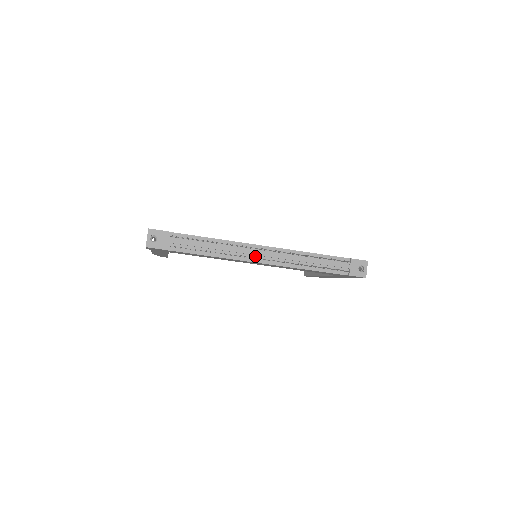
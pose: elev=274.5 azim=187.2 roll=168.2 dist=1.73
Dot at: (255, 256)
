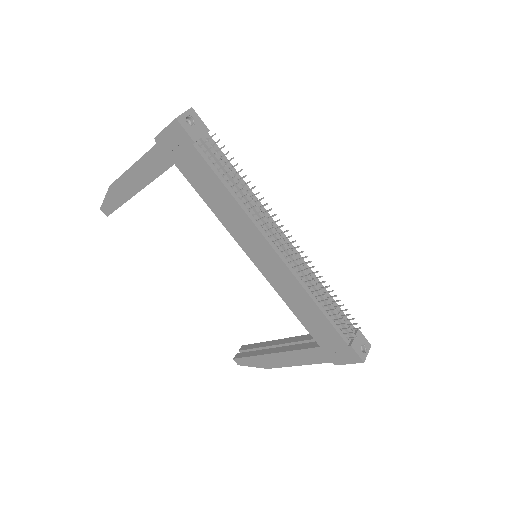
Dot at: (275, 241)
